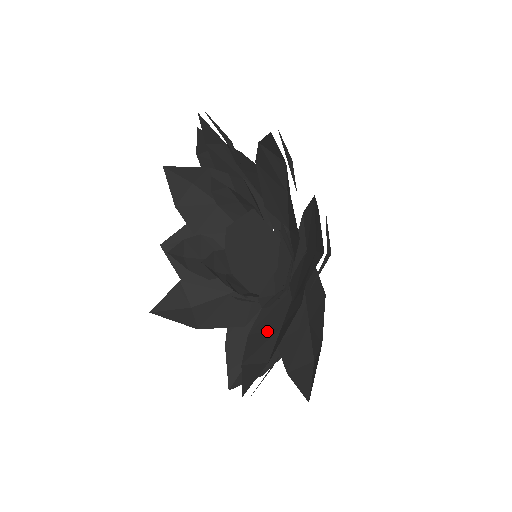
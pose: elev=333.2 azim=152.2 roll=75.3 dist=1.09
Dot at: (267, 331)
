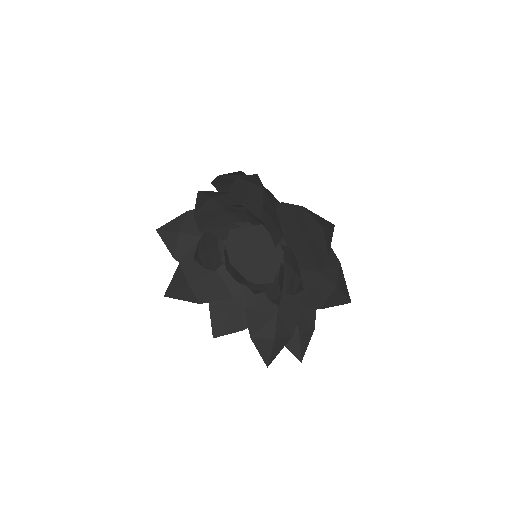
Dot at: (264, 311)
